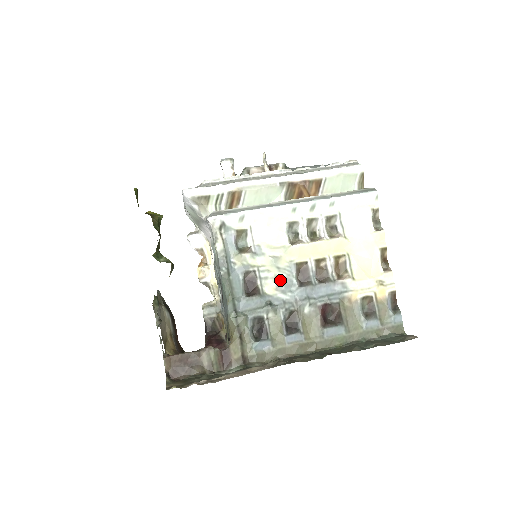
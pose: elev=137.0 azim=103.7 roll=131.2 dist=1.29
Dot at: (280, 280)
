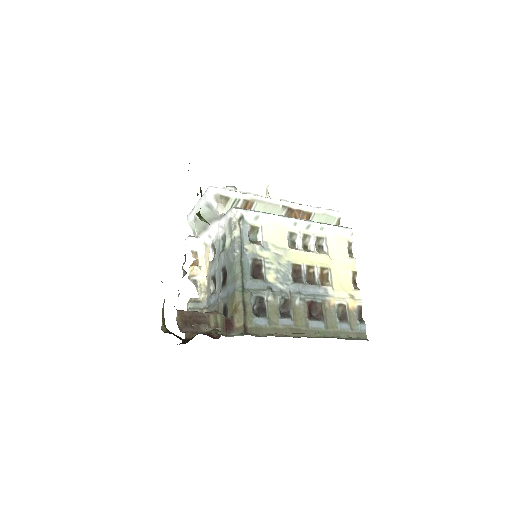
Dot at: (280, 273)
